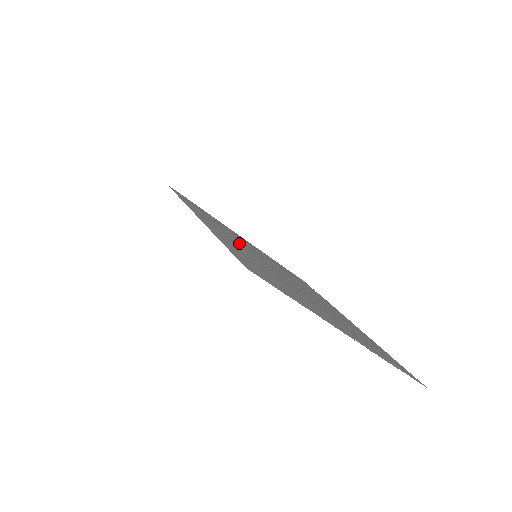
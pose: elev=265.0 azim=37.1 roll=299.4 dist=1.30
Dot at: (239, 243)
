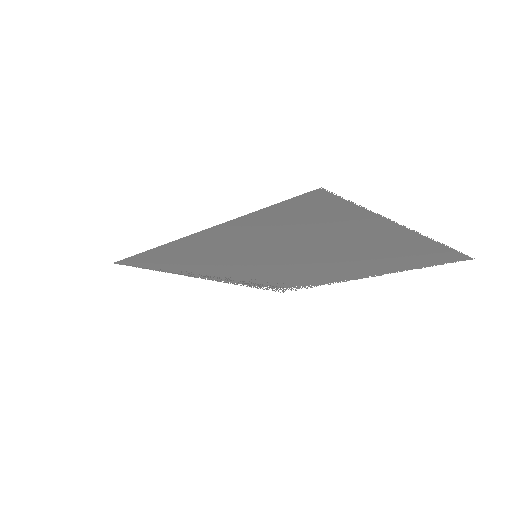
Dot at: (234, 252)
